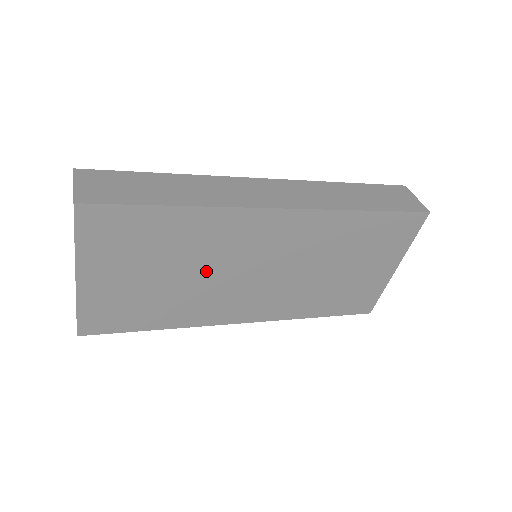
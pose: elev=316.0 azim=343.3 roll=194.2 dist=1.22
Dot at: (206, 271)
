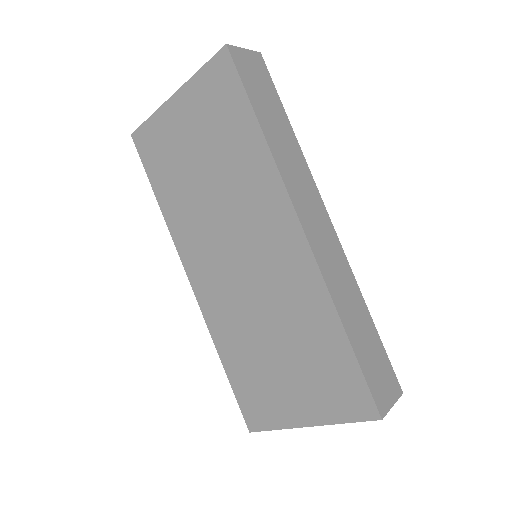
Dot at: (220, 202)
